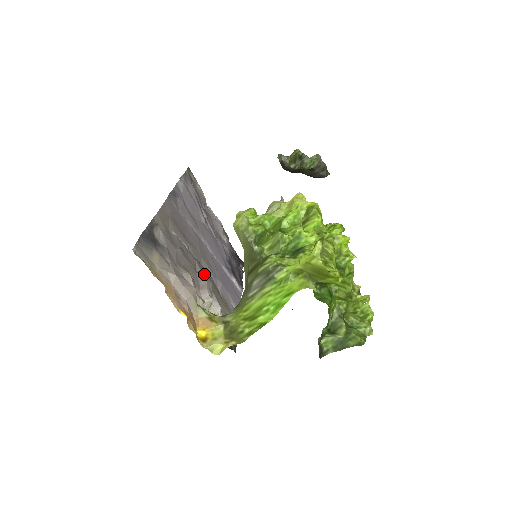
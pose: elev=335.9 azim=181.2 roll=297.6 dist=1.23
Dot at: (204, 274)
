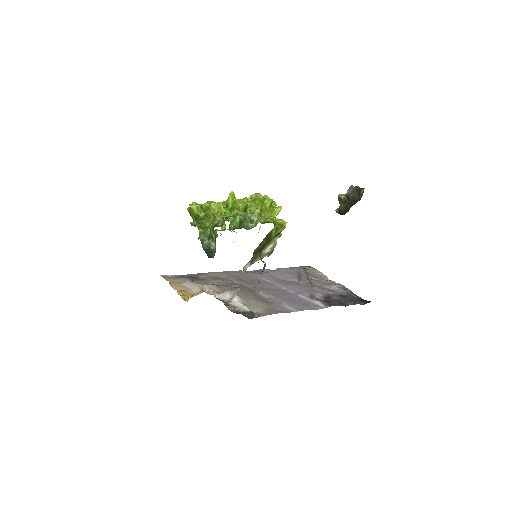
Dot at: (238, 287)
